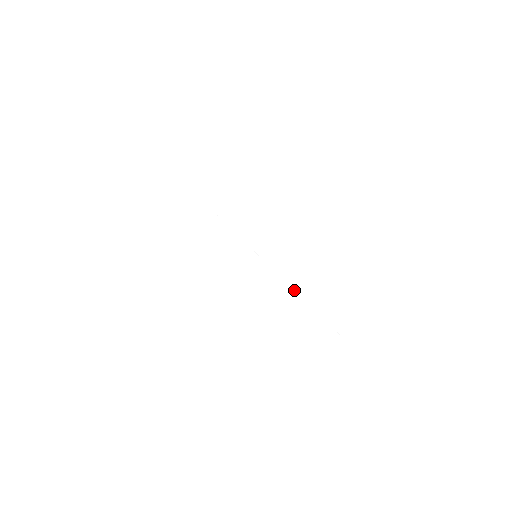
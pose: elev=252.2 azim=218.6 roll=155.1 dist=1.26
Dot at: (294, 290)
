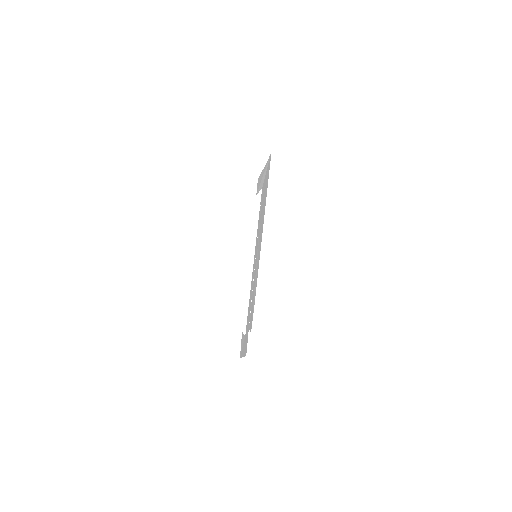
Dot at: occluded
